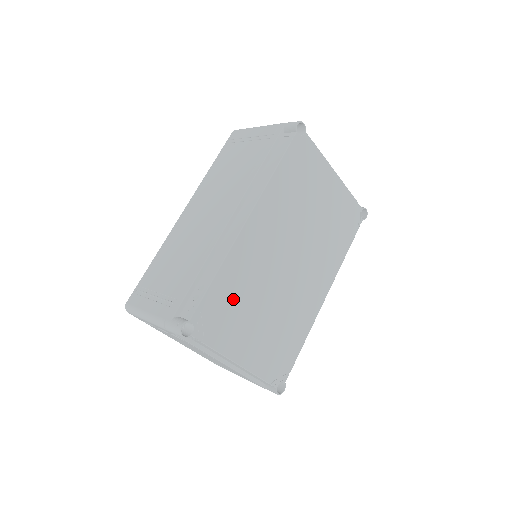
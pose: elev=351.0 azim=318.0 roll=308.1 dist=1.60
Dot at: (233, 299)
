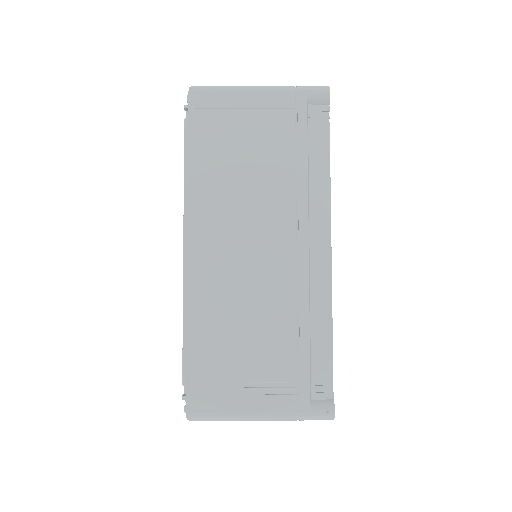
Dot at: occluded
